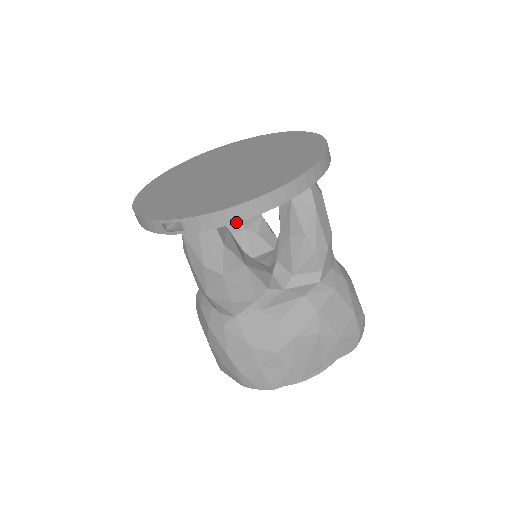
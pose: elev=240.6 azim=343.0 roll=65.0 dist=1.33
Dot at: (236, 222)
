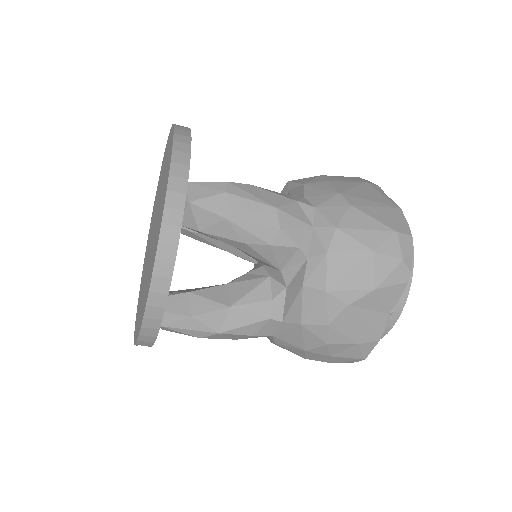
Dot at: (160, 326)
